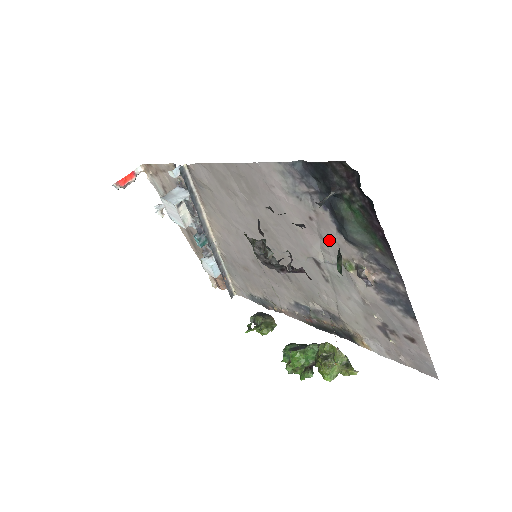
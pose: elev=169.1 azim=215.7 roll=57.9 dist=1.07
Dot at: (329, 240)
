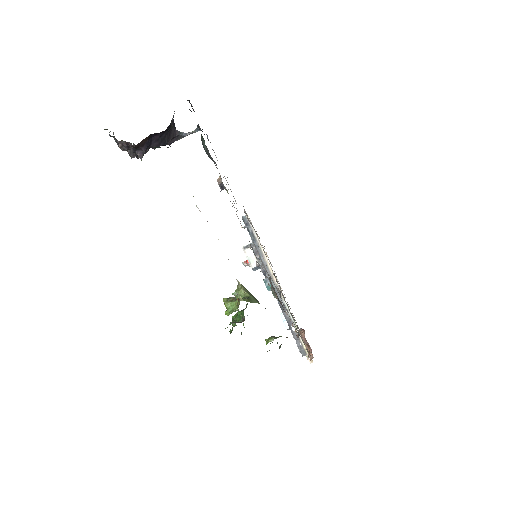
Dot at: occluded
